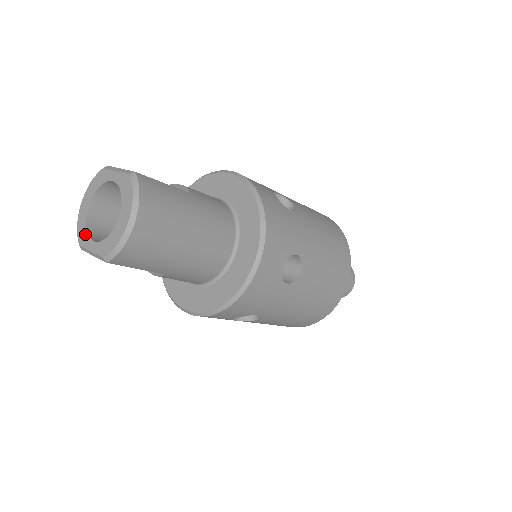
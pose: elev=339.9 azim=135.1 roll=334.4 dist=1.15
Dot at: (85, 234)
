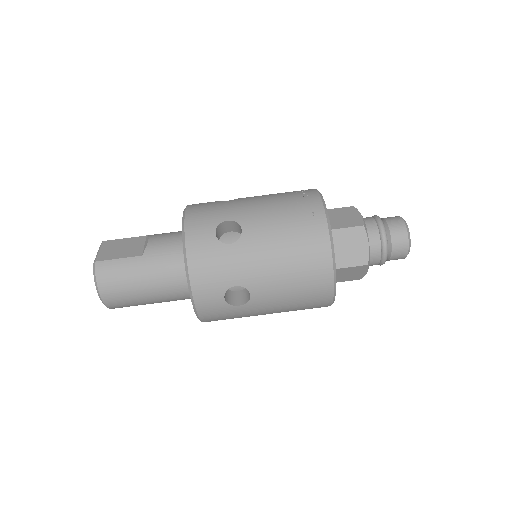
Dot at: occluded
